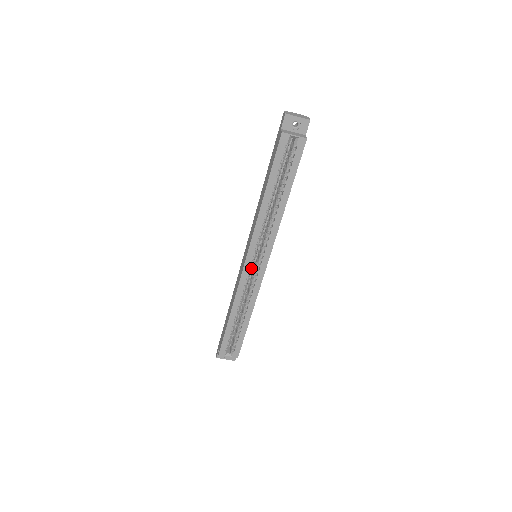
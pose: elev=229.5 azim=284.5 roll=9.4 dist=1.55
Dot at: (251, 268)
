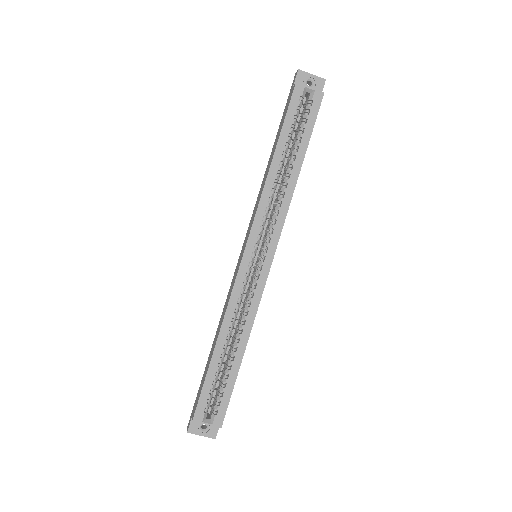
Dot at: (250, 267)
